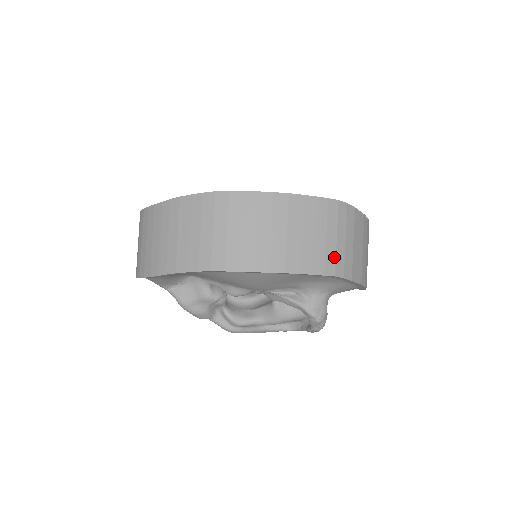
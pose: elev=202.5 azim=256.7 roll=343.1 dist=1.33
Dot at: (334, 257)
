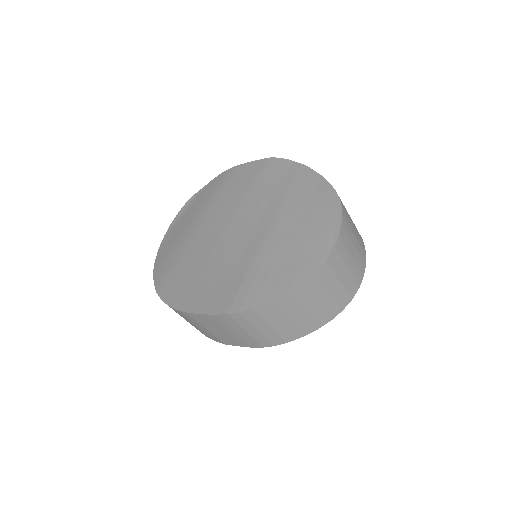
Dot at: (253, 340)
